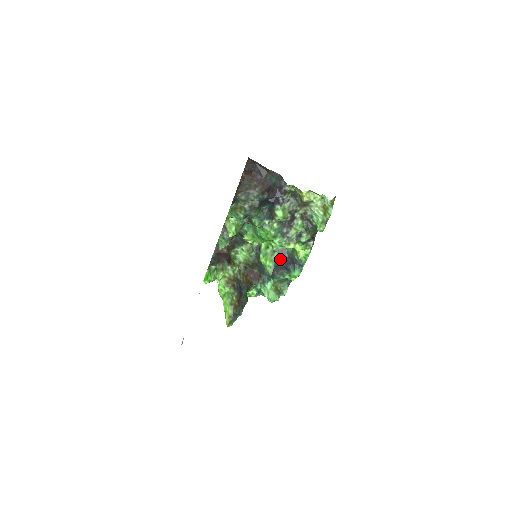
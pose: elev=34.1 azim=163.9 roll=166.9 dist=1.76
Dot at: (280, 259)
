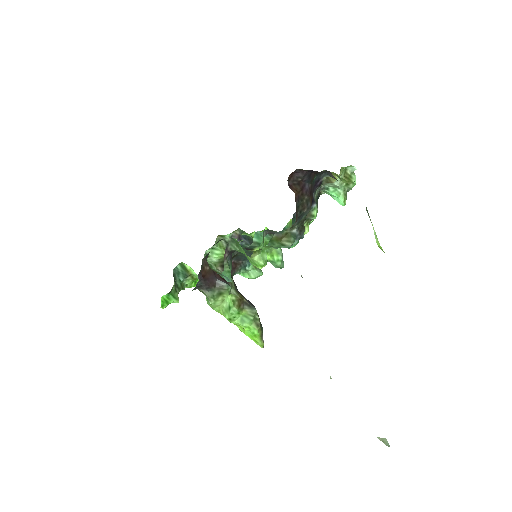
Dot at: occluded
